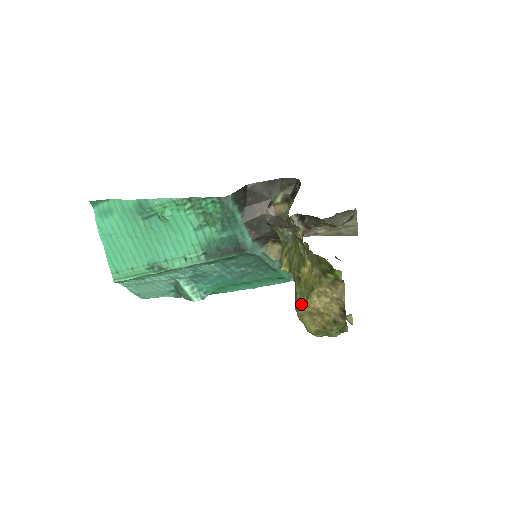
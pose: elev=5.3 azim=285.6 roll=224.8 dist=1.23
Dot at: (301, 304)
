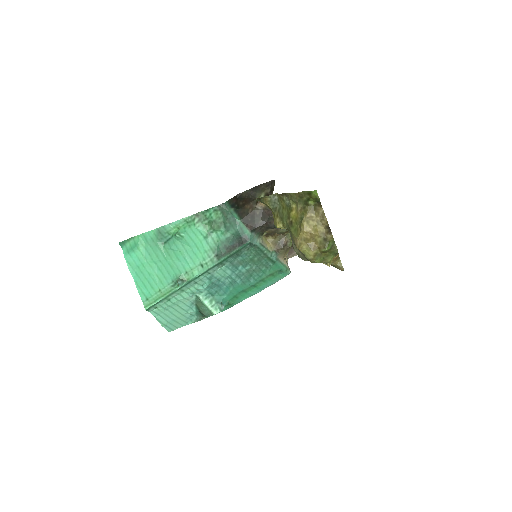
Dot at: (297, 235)
